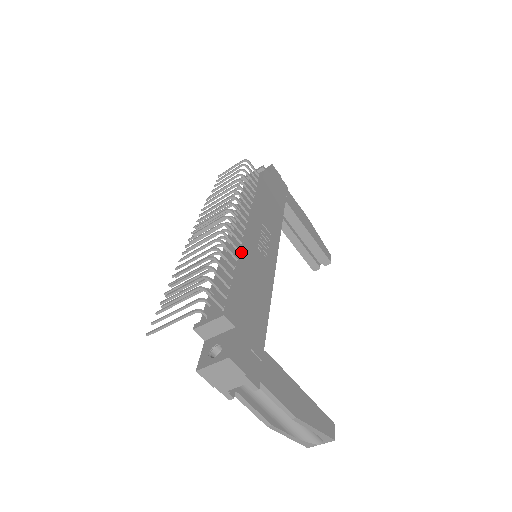
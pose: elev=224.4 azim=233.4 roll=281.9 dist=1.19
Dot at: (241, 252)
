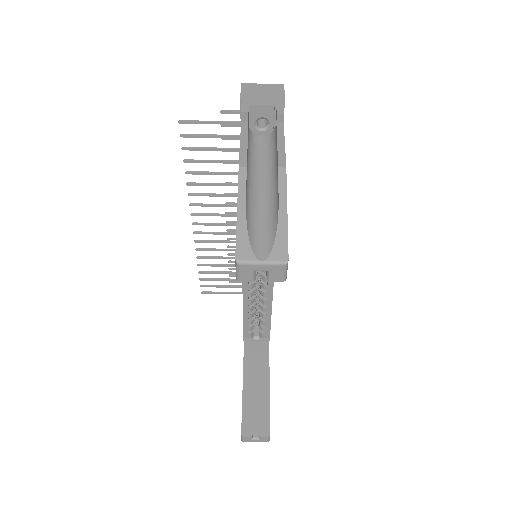
Dot at: occluded
